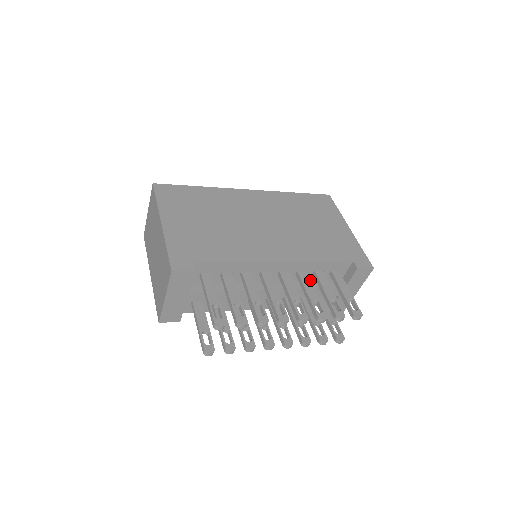
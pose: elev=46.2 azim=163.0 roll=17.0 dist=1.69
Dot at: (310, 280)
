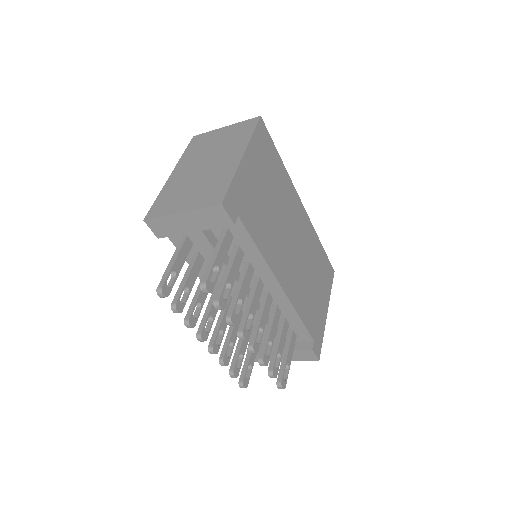
Dot at: occluded
